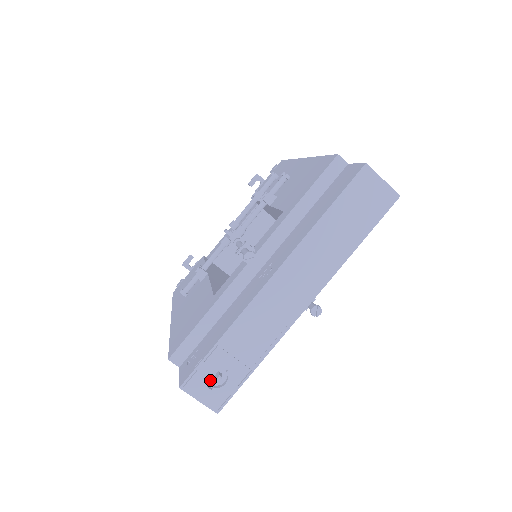
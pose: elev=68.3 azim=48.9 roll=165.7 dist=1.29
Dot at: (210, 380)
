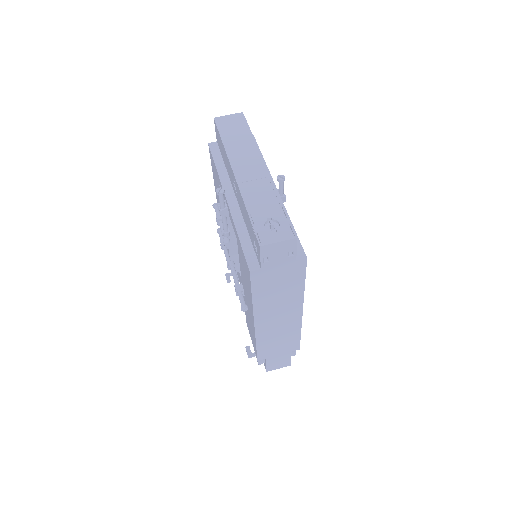
Dot at: (271, 232)
